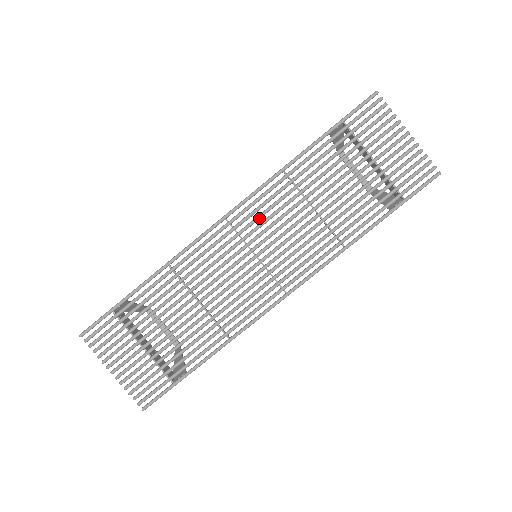
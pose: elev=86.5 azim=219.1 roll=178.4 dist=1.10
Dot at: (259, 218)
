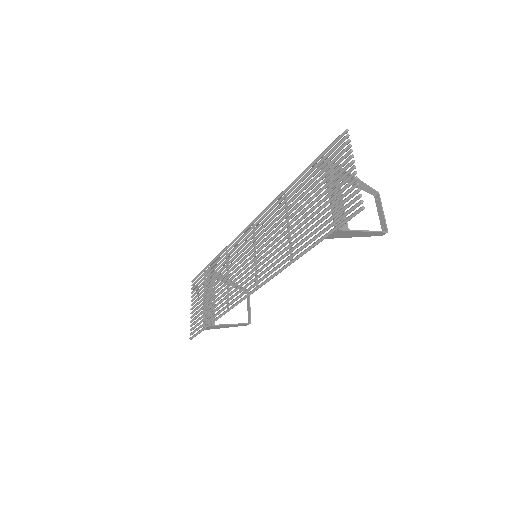
Dot at: (262, 227)
